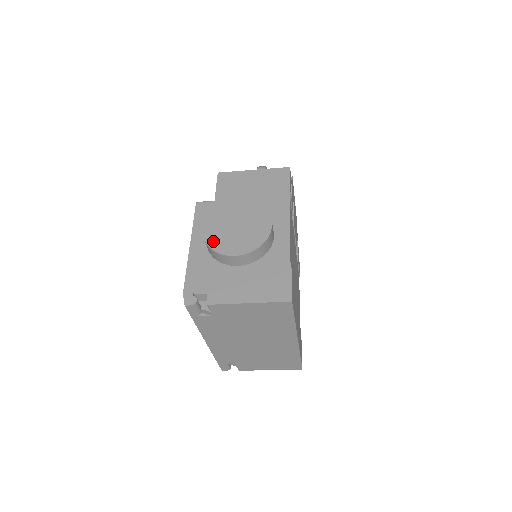
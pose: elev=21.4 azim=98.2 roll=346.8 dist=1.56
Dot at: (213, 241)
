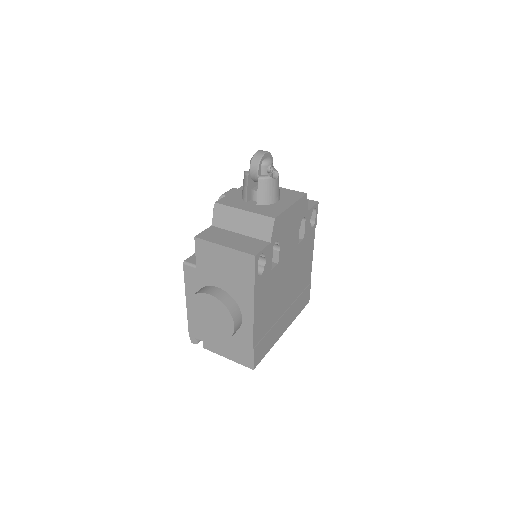
Dot at: (196, 322)
